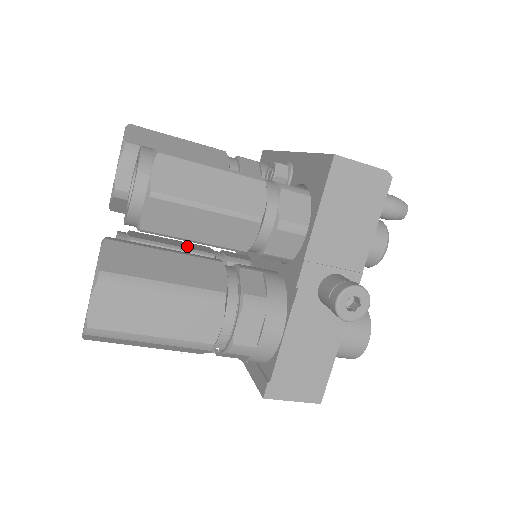
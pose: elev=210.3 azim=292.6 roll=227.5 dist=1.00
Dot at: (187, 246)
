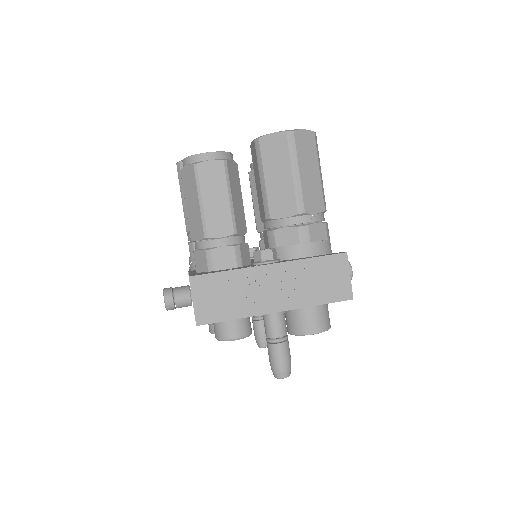
Dot at: occluded
